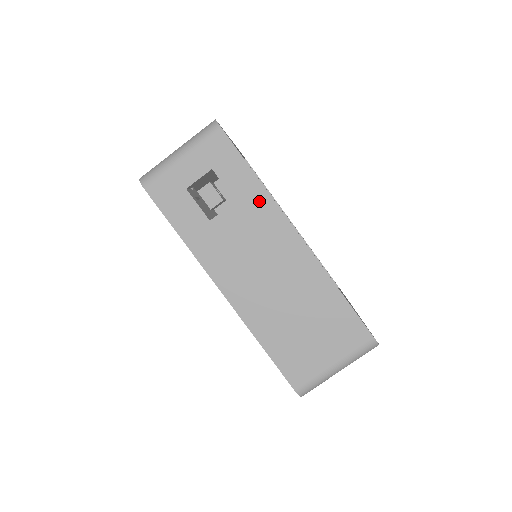
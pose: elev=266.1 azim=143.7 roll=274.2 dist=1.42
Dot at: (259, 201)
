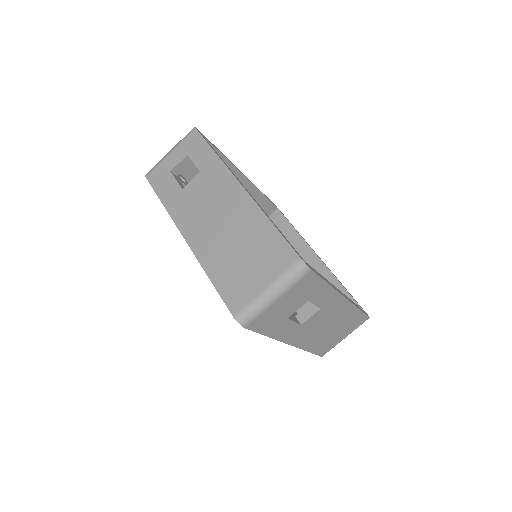
Dot at: (215, 168)
